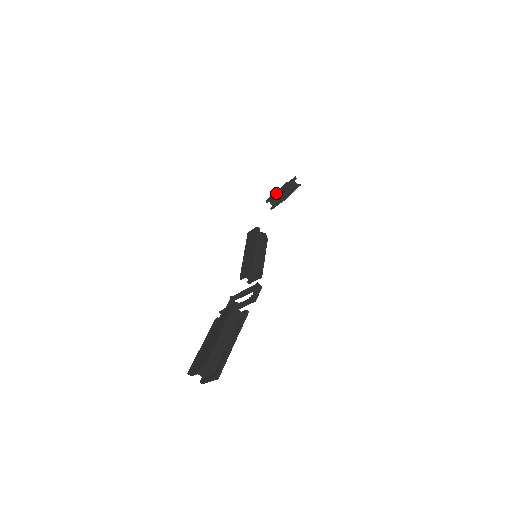
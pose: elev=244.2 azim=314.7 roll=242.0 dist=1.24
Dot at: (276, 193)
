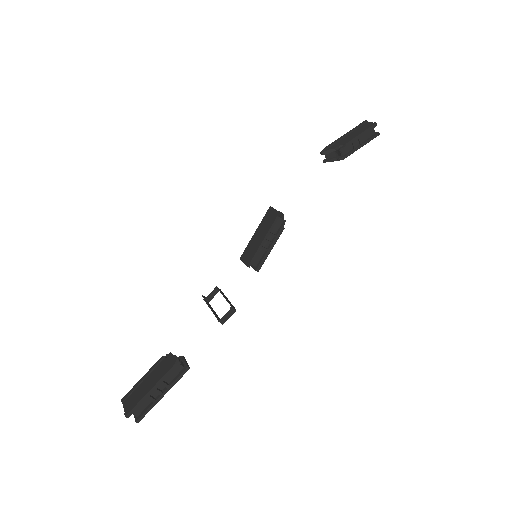
Dot at: (336, 147)
